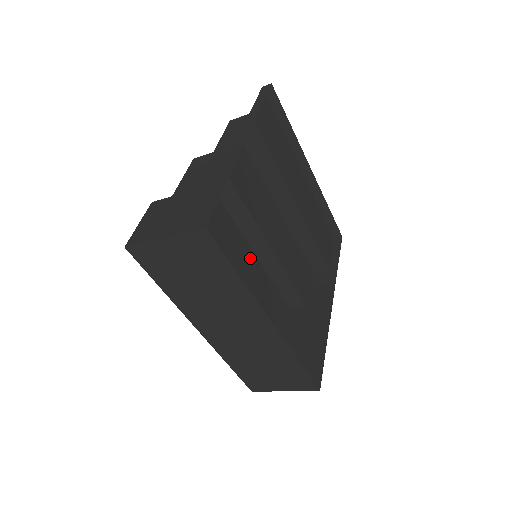
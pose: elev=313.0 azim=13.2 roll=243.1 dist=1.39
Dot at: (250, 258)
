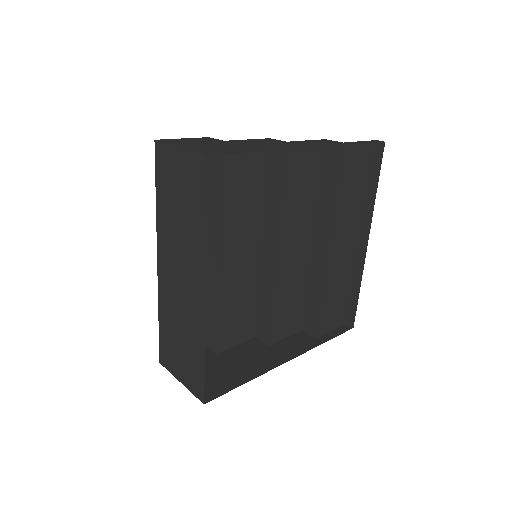
Dot at: (253, 259)
